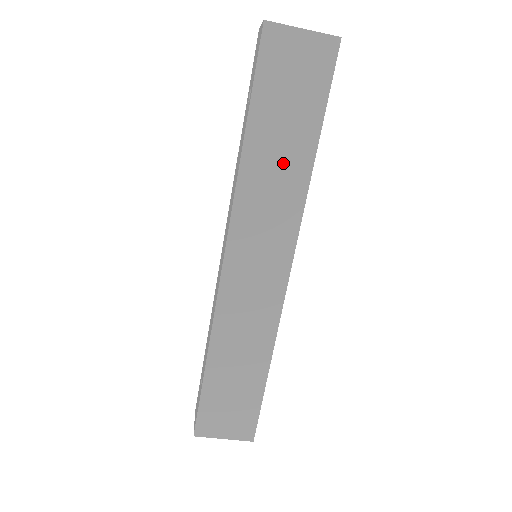
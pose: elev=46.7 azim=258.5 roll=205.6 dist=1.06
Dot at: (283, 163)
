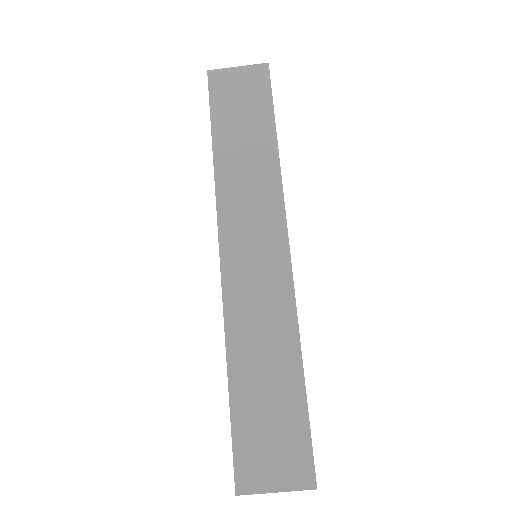
Dot at: (251, 157)
